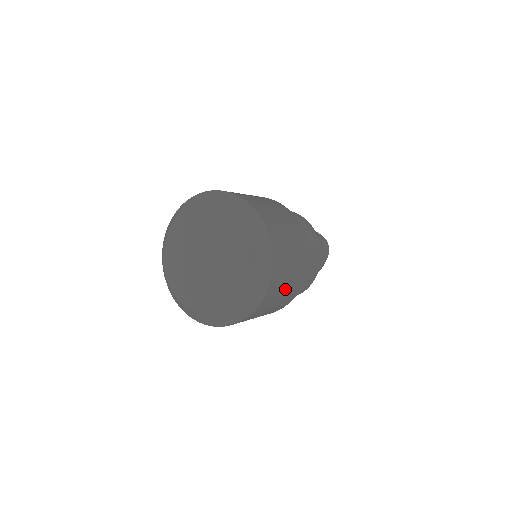
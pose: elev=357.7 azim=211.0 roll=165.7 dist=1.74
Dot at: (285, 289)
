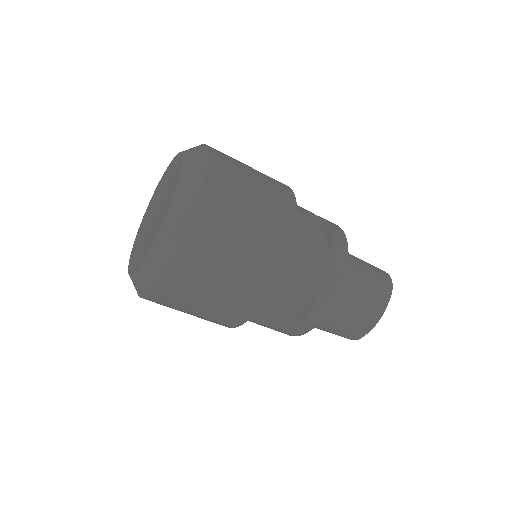
Dot at: (238, 249)
